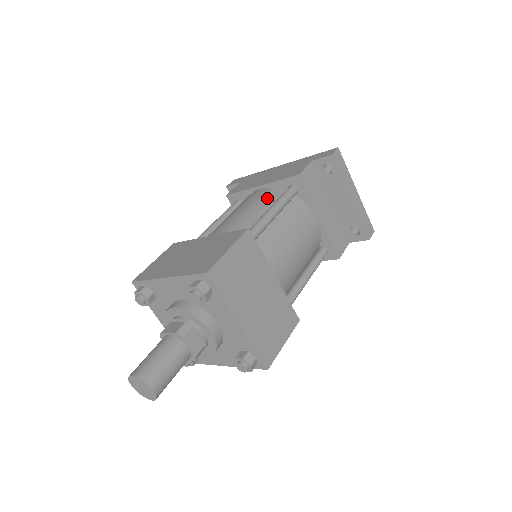
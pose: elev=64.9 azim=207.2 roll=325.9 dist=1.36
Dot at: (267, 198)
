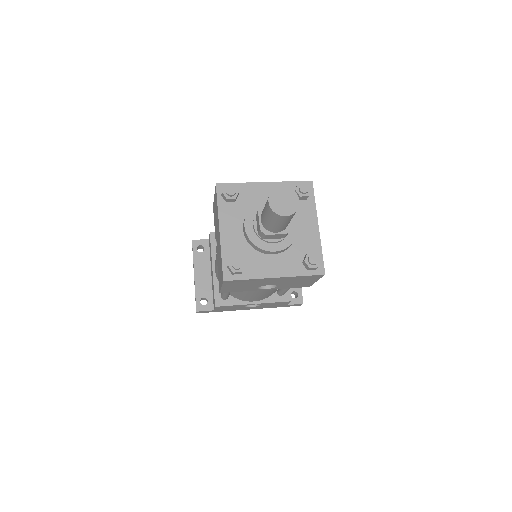
Dot at: occluded
